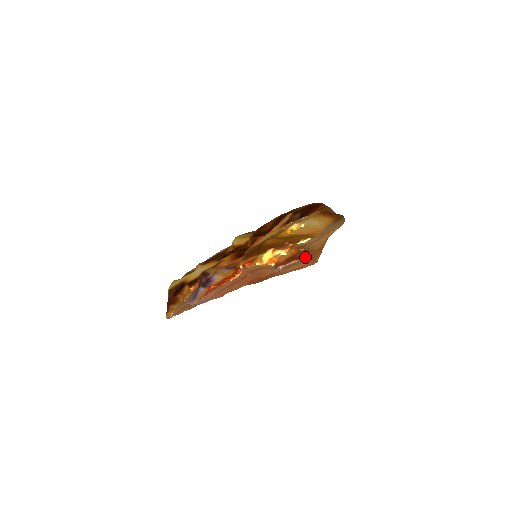
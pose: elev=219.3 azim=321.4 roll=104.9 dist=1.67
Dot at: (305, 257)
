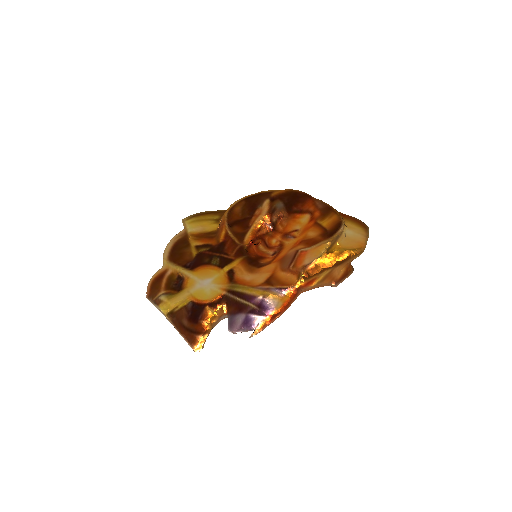
Dot at: (353, 270)
